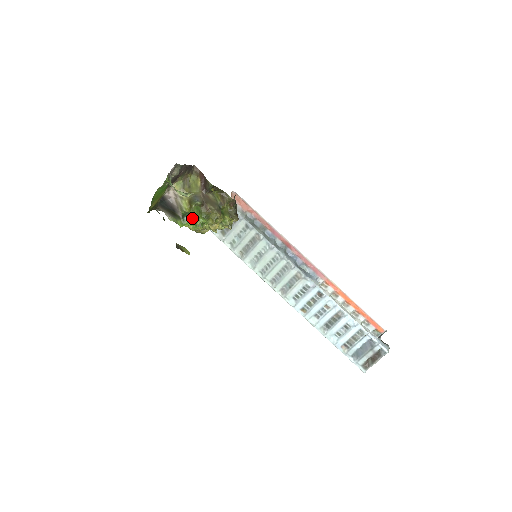
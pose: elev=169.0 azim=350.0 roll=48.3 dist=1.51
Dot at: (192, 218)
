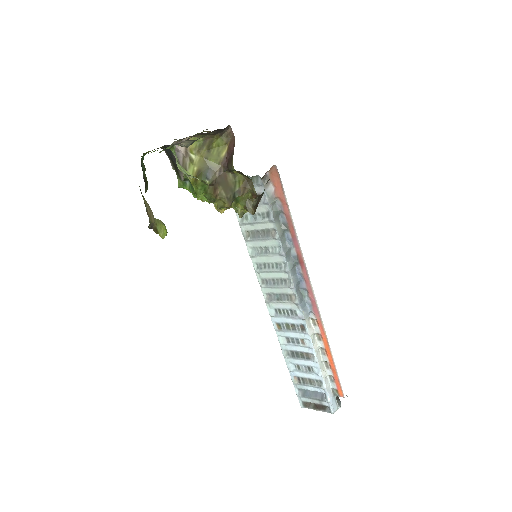
Dot at: occluded
